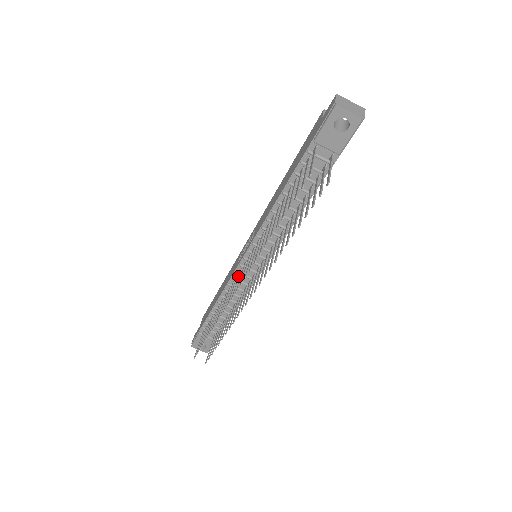
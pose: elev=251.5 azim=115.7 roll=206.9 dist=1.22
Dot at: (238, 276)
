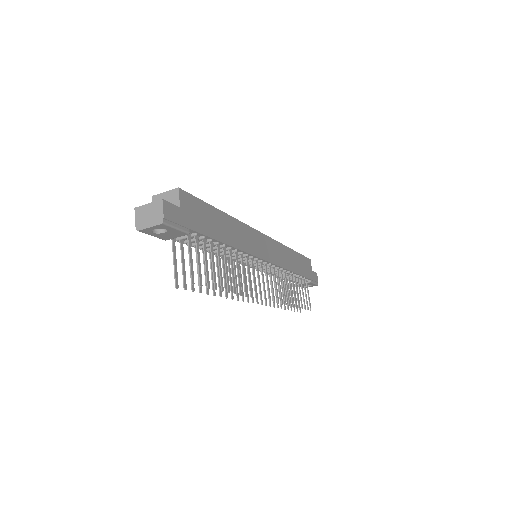
Dot at: occluded
